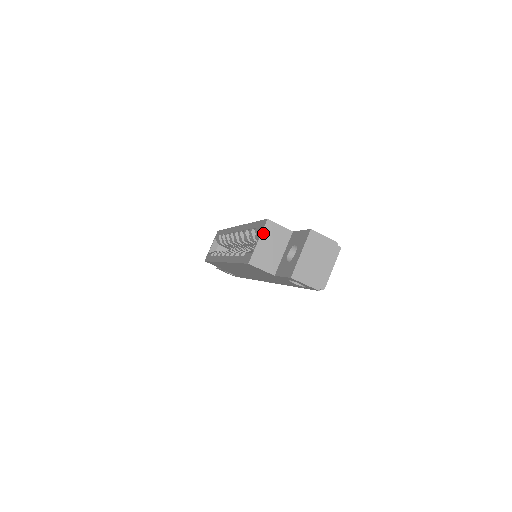
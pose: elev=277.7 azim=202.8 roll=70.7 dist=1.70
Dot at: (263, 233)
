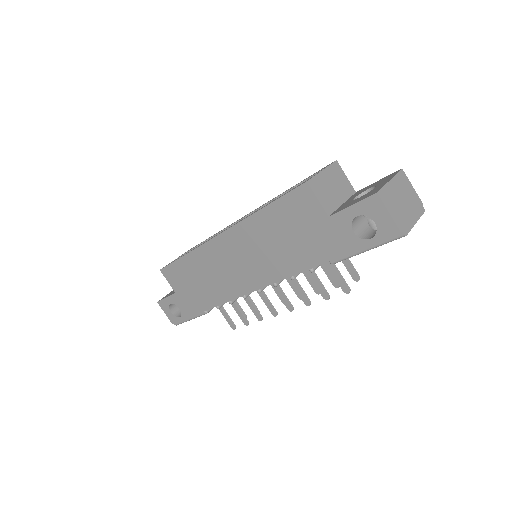
Dot at: (329, 168)
